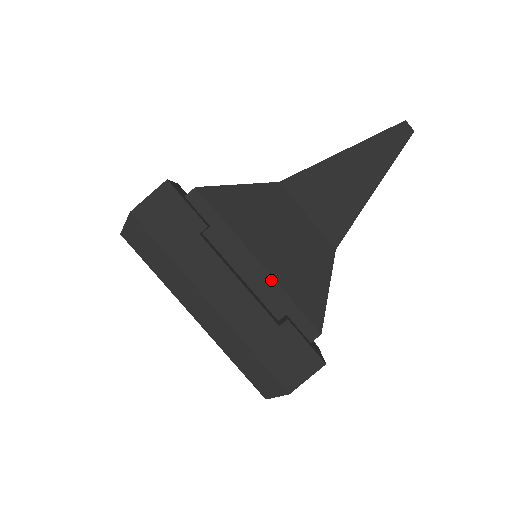
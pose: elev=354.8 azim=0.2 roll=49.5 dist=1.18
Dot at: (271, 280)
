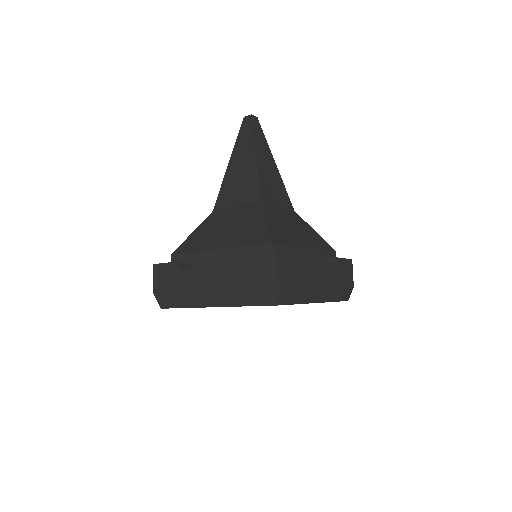
Dot at: (315, 250)
